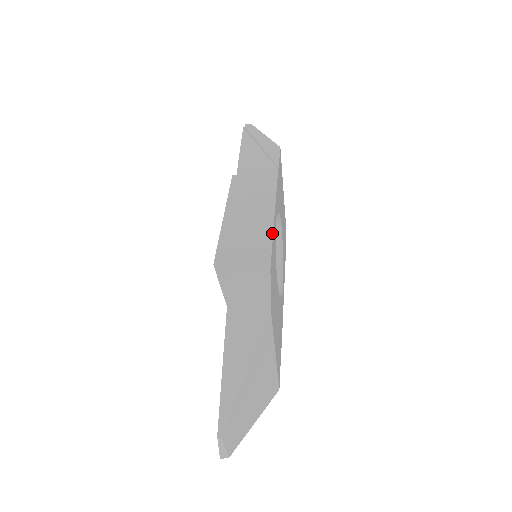
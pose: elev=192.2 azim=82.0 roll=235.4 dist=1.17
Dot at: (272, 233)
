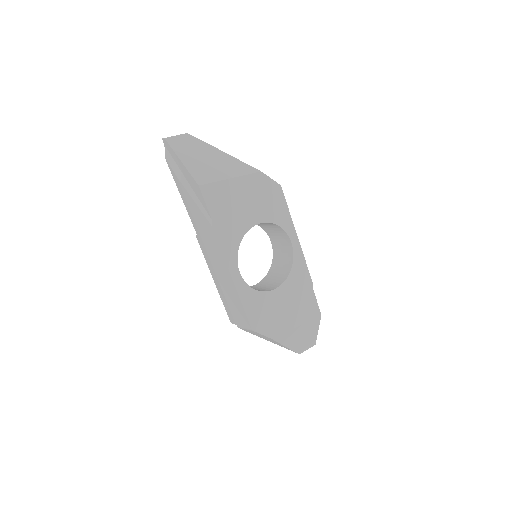
Dot at: (240, 301)
